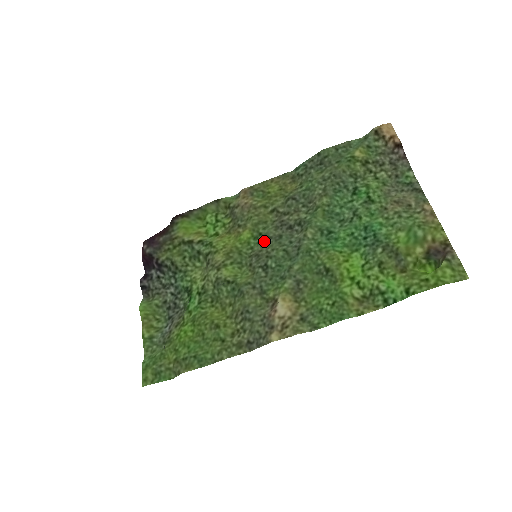
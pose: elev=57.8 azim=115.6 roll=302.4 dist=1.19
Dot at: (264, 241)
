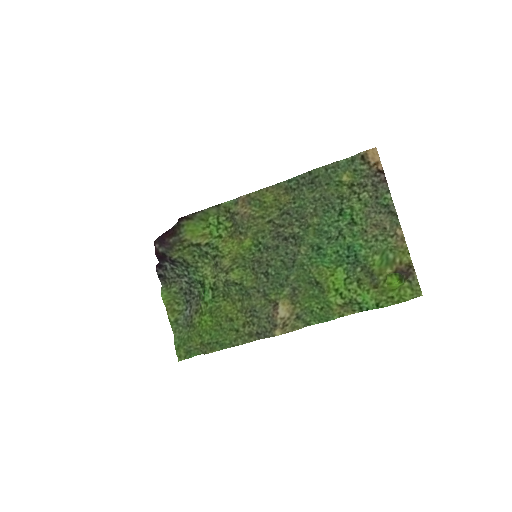
Dot at: (264, 250)
